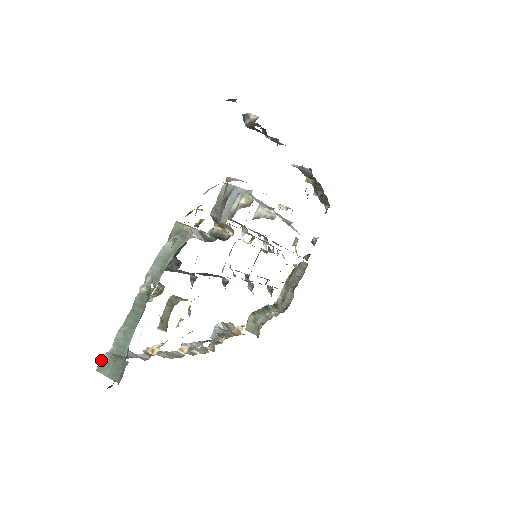
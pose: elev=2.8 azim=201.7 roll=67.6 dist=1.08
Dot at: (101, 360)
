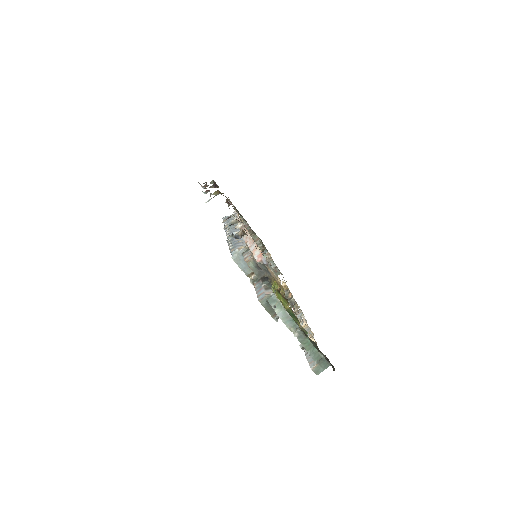
Dot at: (314, 371)
